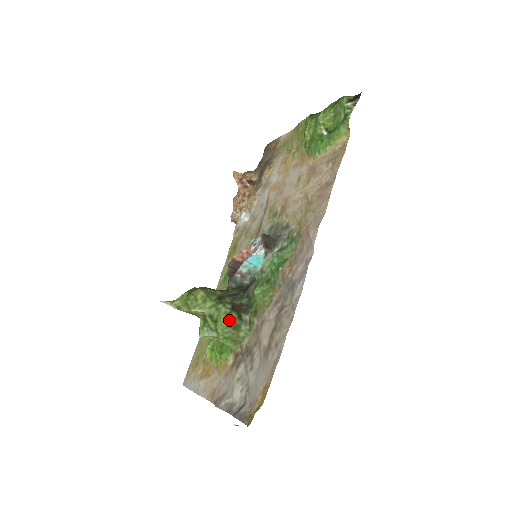
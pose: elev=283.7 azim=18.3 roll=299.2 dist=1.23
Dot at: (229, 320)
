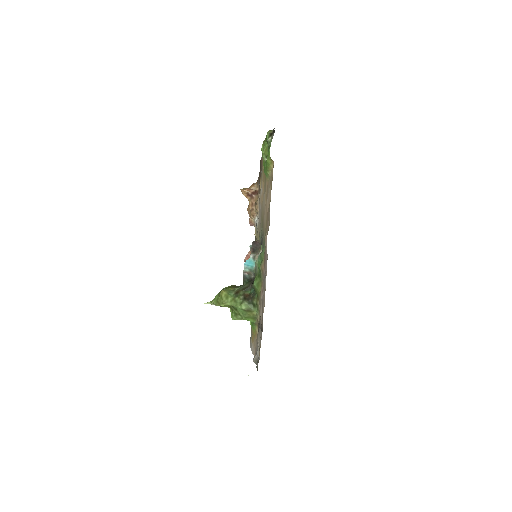
Dot at: (242, 307)
